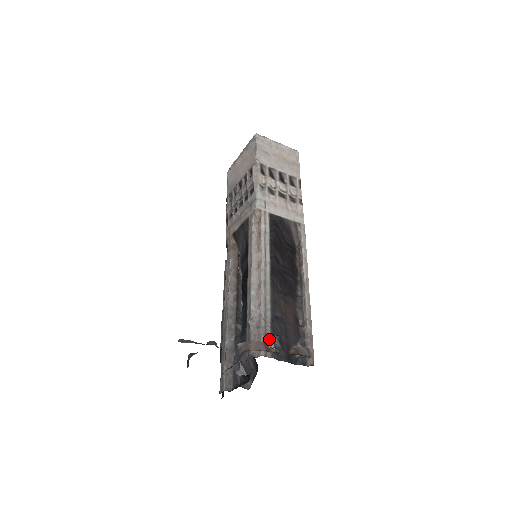
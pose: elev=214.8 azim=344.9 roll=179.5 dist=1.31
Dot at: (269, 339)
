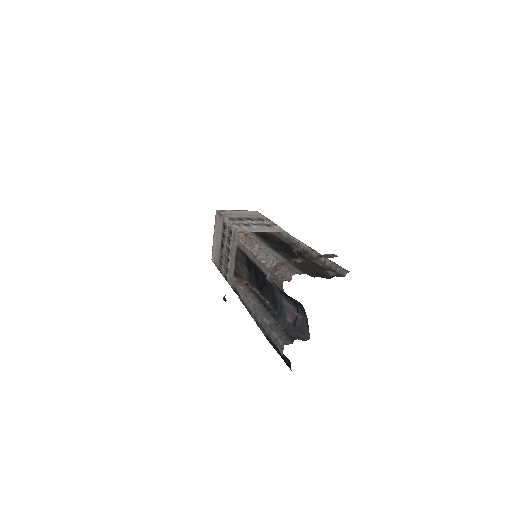
Dot at: (294, 268)
